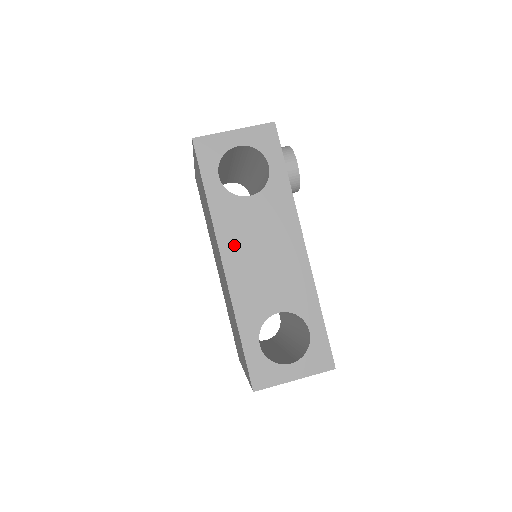
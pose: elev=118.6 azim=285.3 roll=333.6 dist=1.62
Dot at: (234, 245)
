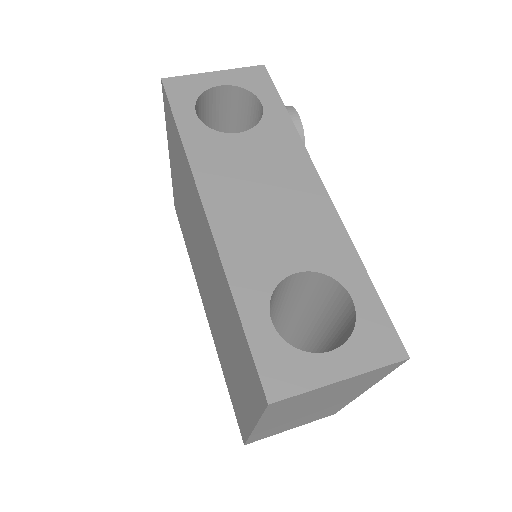
Dot at: (220, 186)
